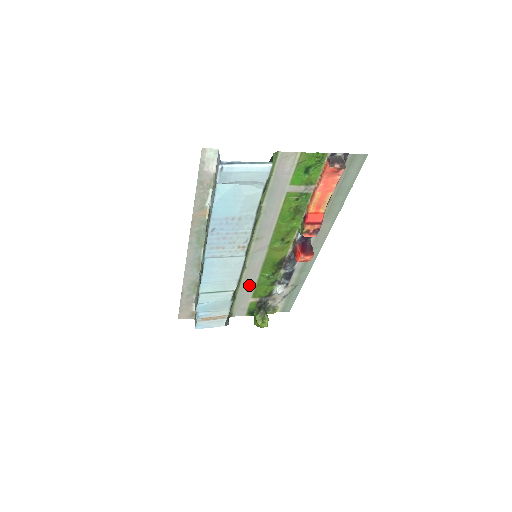
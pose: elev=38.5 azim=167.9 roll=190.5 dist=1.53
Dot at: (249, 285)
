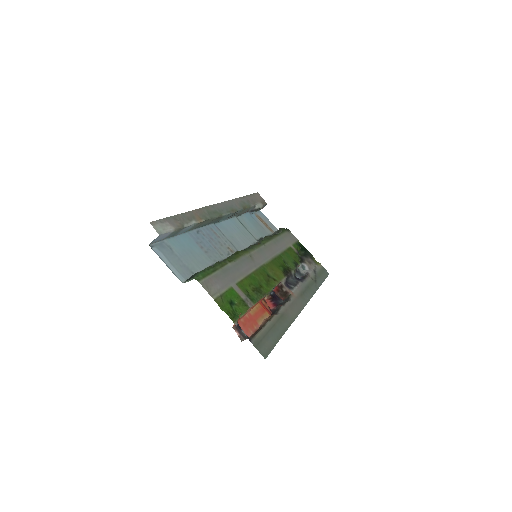
Dot at: (279, 246)
